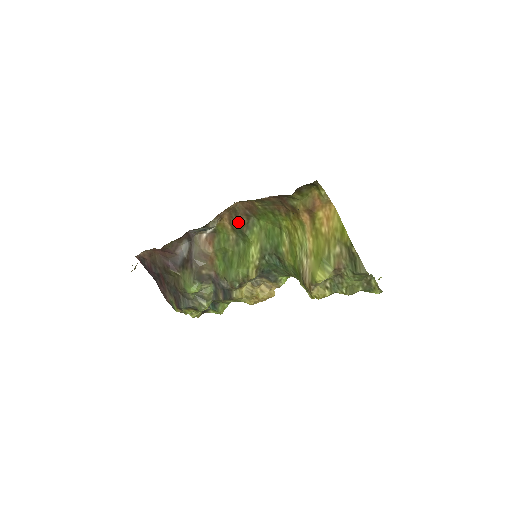
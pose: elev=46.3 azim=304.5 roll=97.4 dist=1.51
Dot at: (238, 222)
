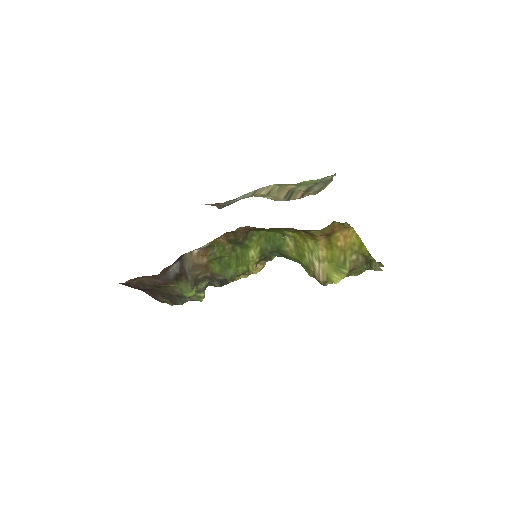
Dot at: (237, 239)
